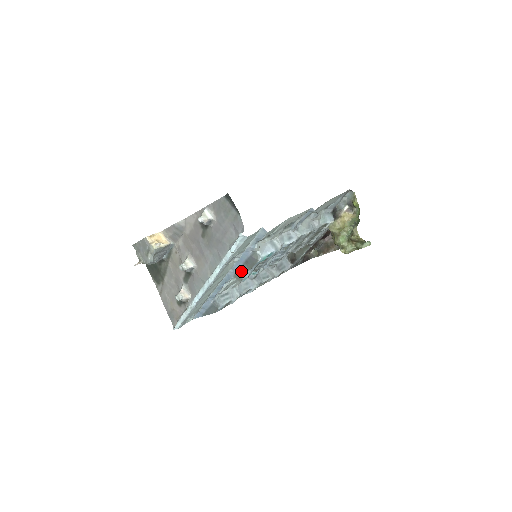
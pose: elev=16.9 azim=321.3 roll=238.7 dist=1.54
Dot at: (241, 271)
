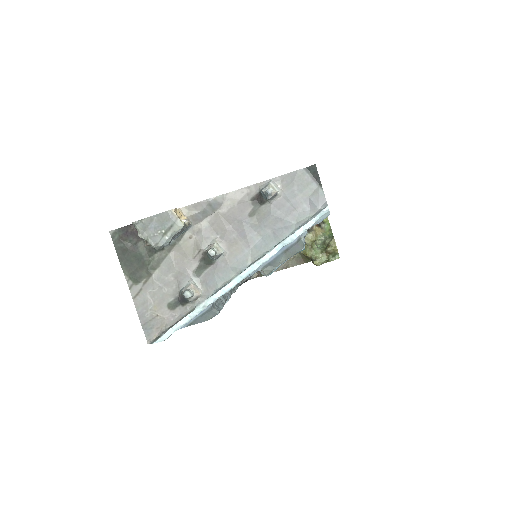
Dot at: (275, 262)
